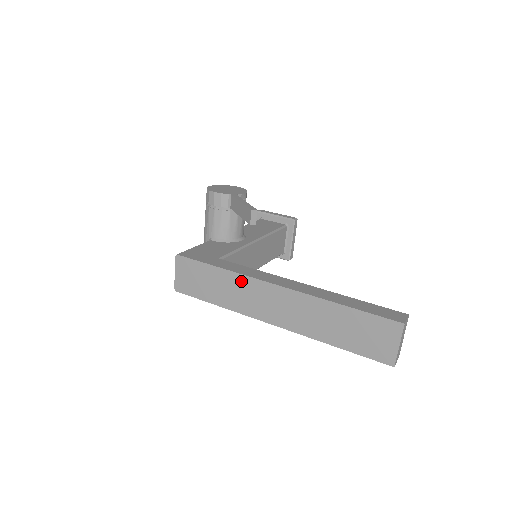
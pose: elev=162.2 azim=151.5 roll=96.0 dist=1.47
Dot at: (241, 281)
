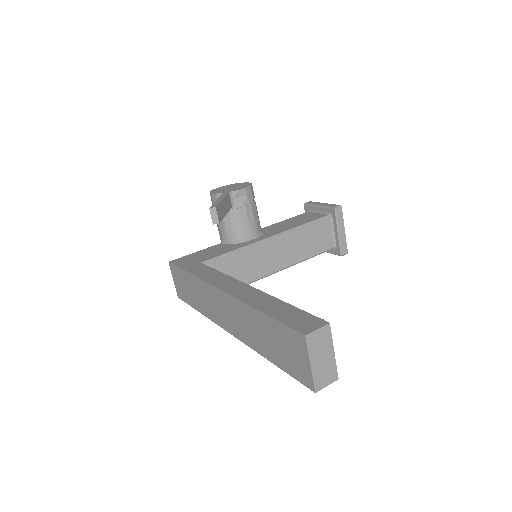
Dot at: (201, 286)
